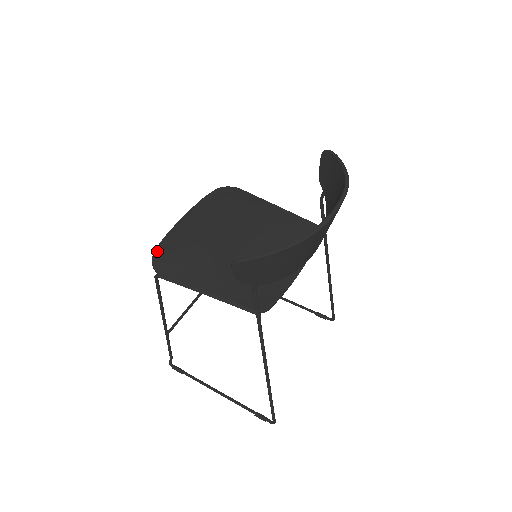
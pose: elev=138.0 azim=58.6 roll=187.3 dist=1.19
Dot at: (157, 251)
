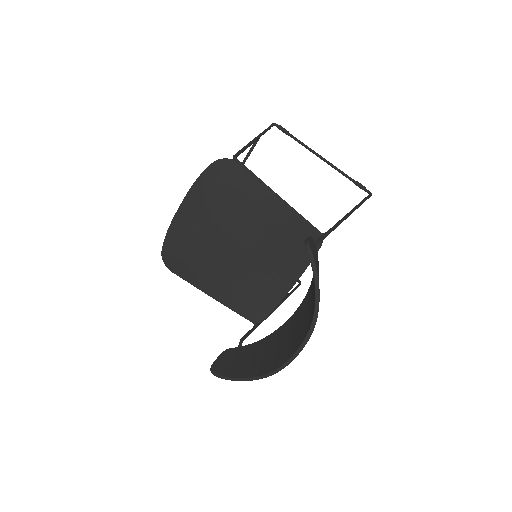
Dot at: (164, 249)
